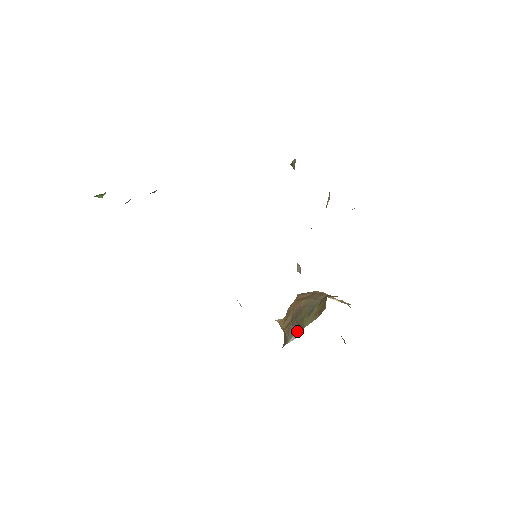
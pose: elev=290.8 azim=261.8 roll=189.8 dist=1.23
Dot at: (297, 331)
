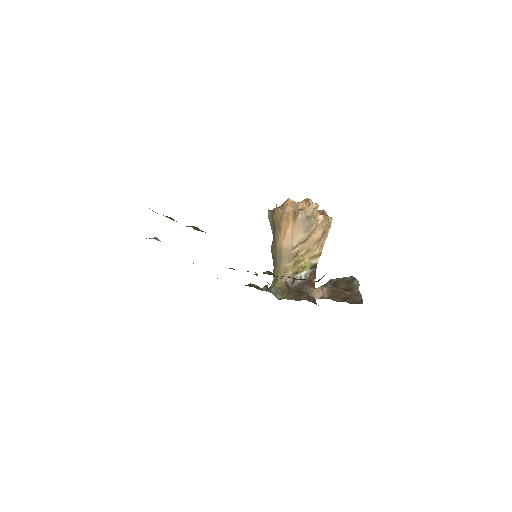
Dot at: (273, 234)
